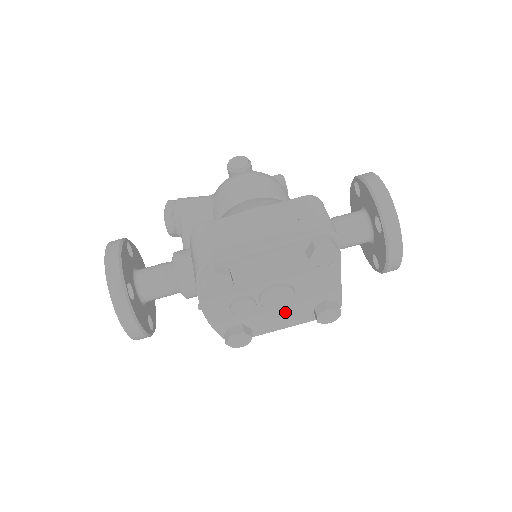
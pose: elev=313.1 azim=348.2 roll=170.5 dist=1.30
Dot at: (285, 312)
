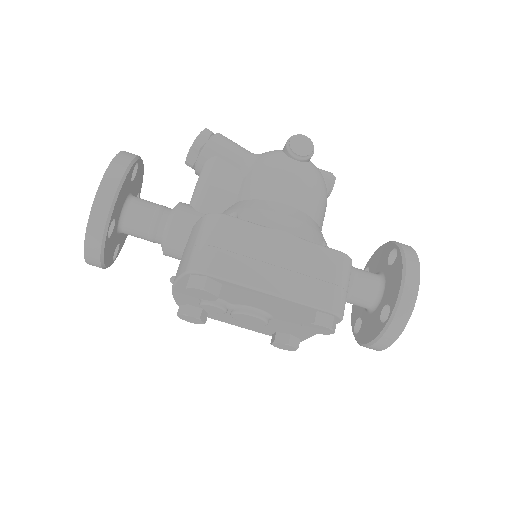
Dot at: occluded
